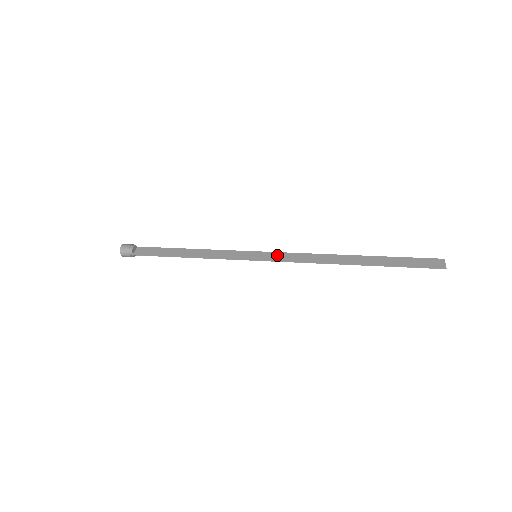
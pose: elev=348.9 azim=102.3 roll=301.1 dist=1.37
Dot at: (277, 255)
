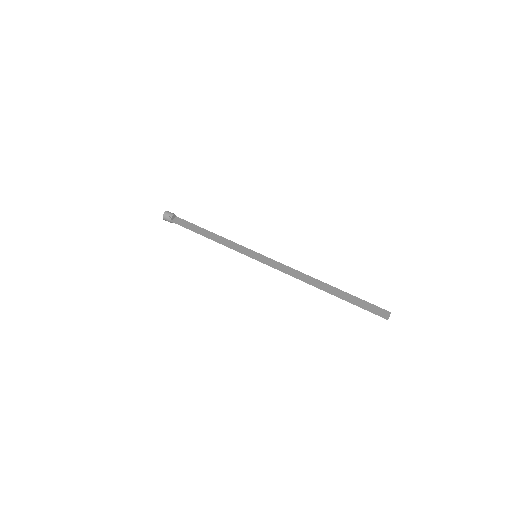
Dot at: (271, 261)
